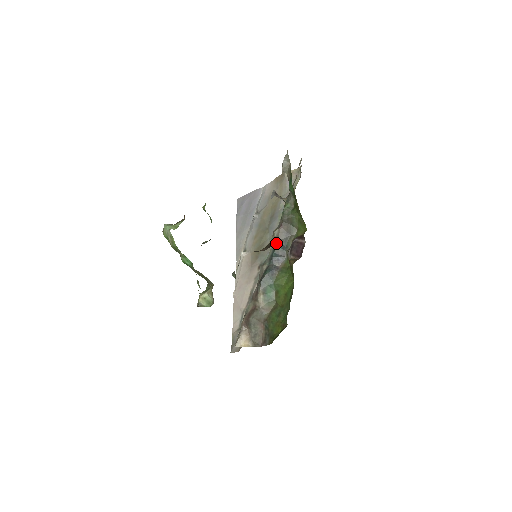
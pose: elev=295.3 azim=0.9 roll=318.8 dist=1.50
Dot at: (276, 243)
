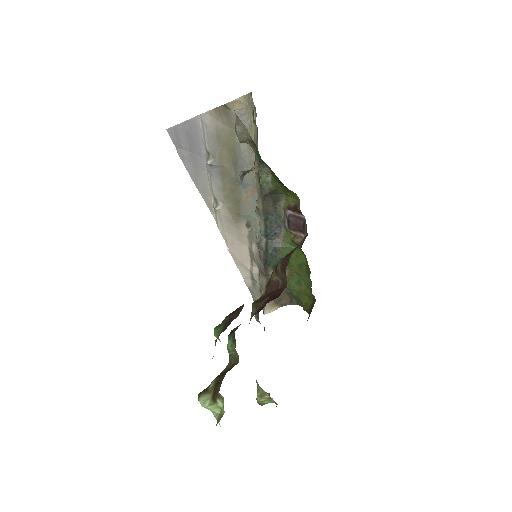
Dot at: (265, 218)
